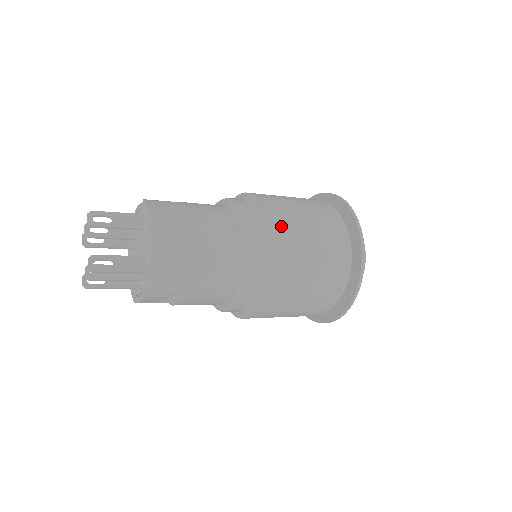
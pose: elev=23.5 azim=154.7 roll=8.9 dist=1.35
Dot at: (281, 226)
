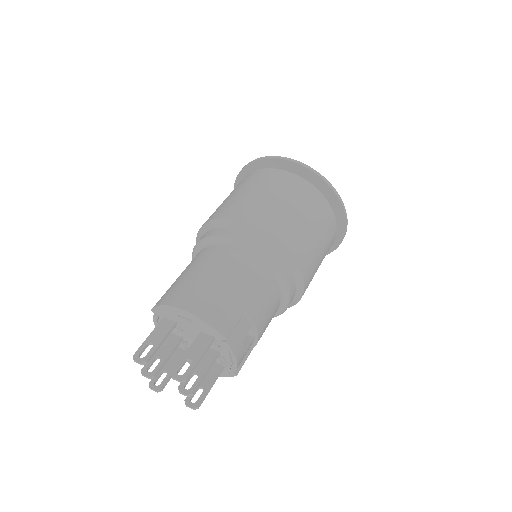
Dot at: (241, 211)
